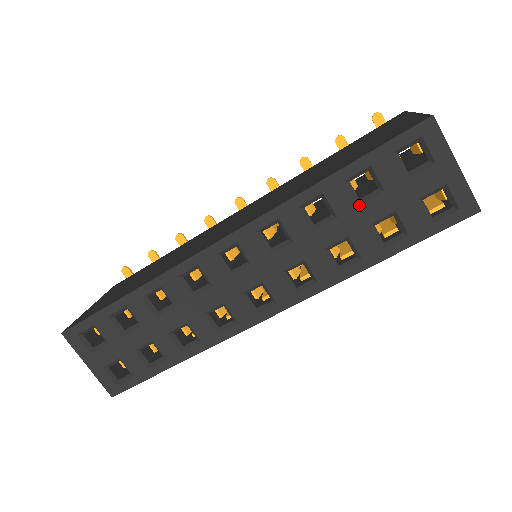
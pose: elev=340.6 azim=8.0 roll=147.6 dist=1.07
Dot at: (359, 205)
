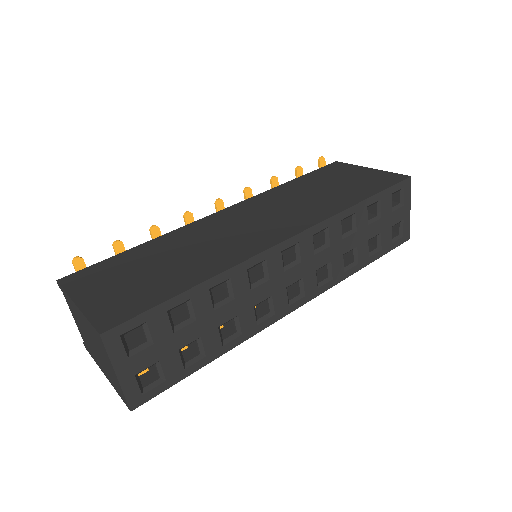
Dot at: (368, 225)
